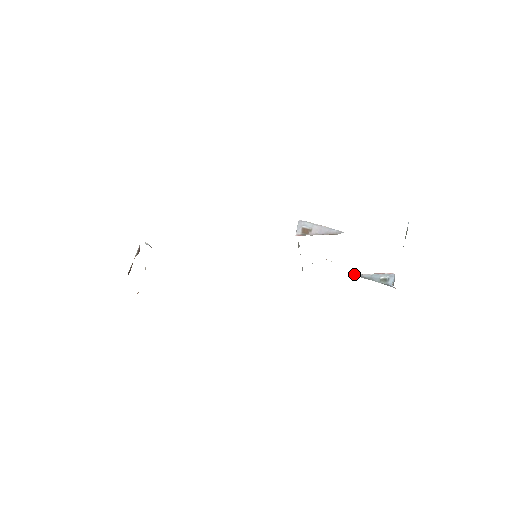
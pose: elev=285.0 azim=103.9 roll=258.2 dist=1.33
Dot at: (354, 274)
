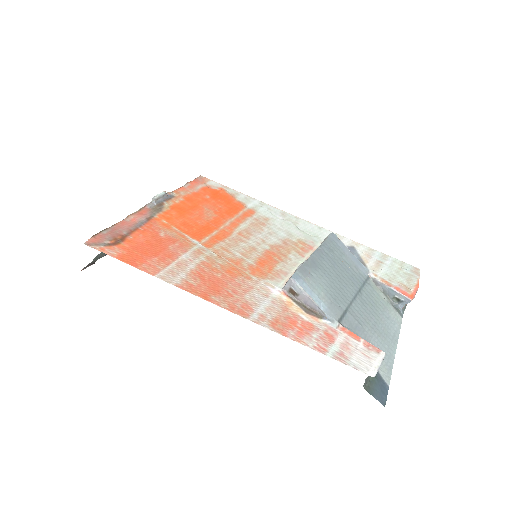
Dot at: (372, 277)
